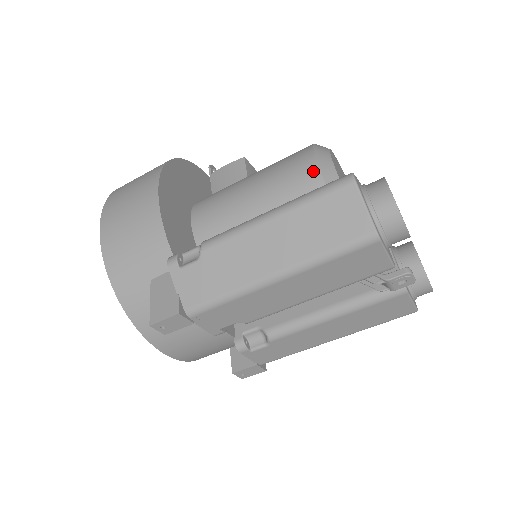
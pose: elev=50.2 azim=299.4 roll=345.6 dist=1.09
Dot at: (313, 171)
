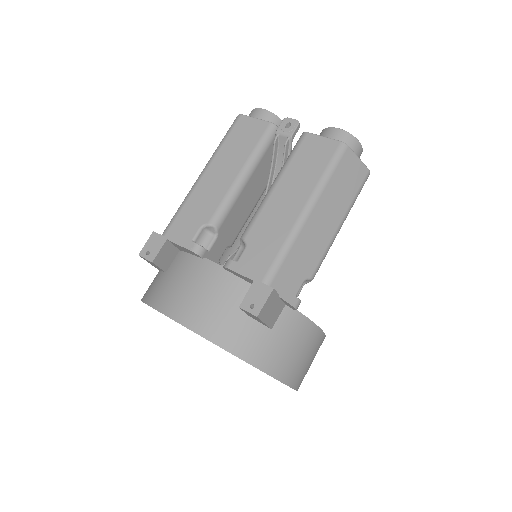
Dot at: occluded
